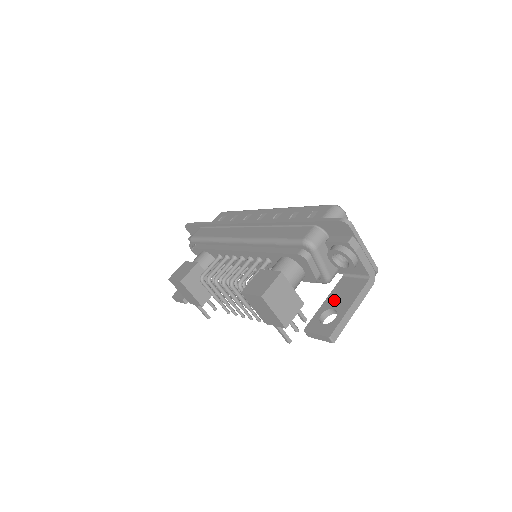
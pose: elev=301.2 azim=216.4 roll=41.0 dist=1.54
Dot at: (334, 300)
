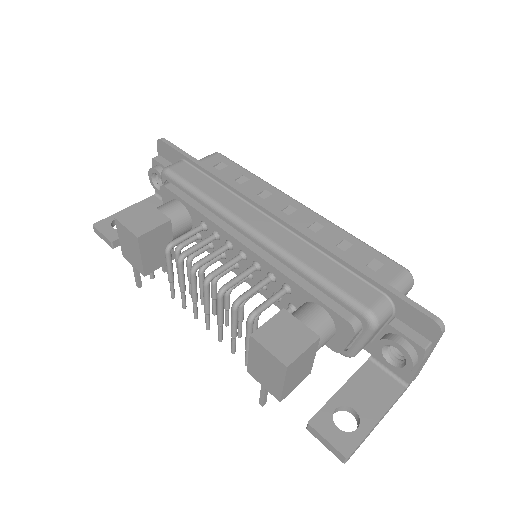
Dot at: (356, 394)
